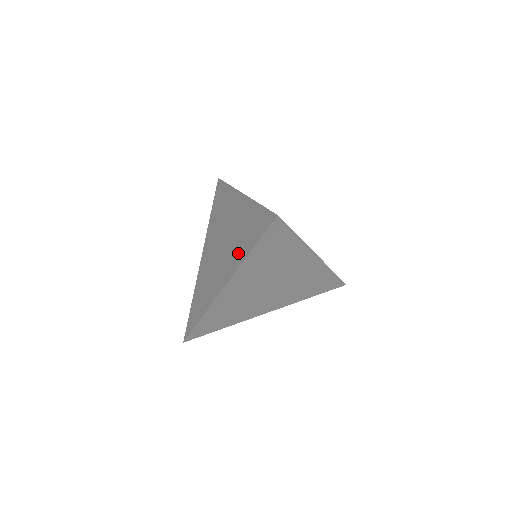
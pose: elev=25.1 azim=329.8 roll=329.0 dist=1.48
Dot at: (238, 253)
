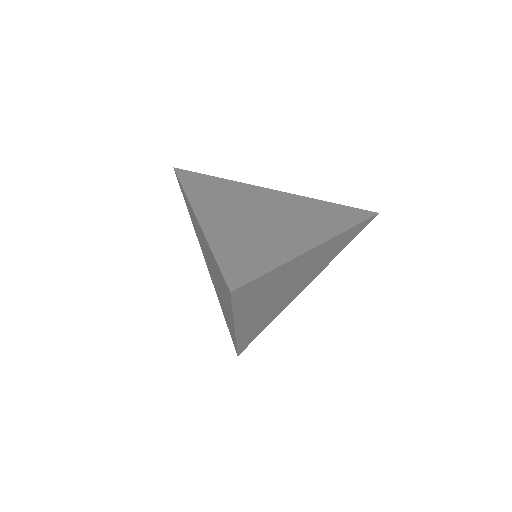
Dot at: (226, 302)
